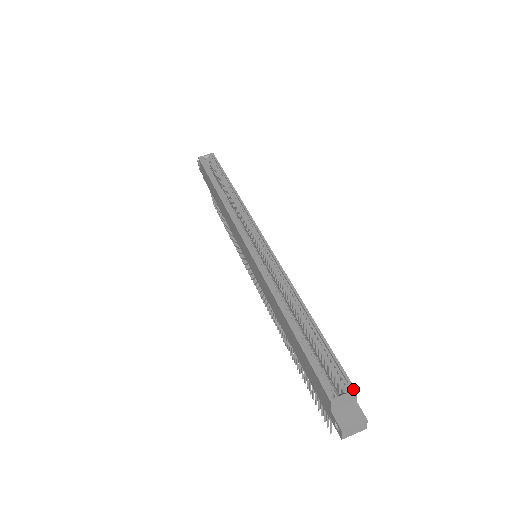
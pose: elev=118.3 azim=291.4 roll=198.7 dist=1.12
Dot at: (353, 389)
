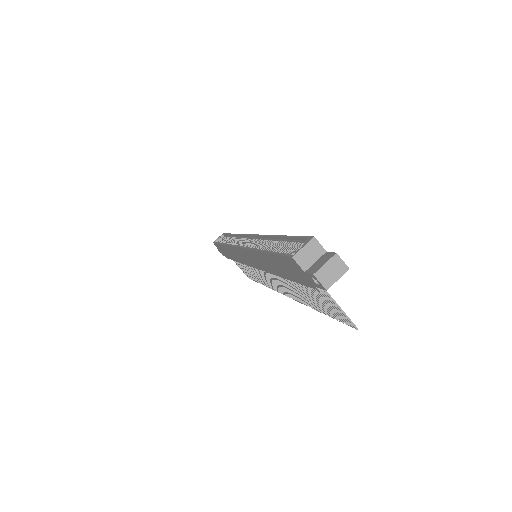
Dot at: (311, 238)
